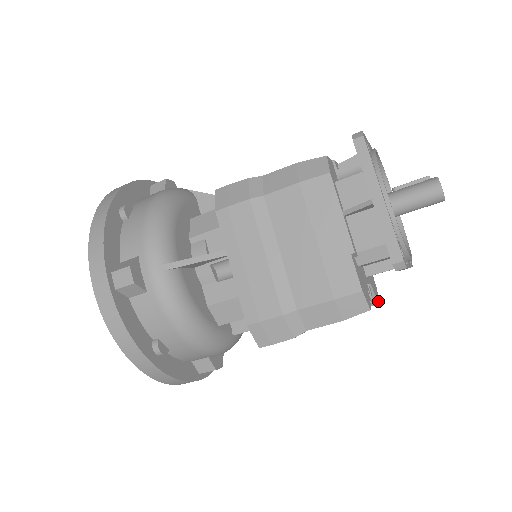
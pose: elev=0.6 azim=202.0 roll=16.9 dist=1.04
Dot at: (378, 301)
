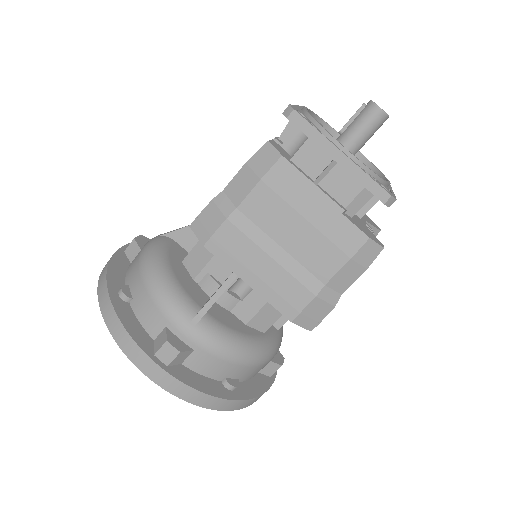
Dot at: (379, 229)
